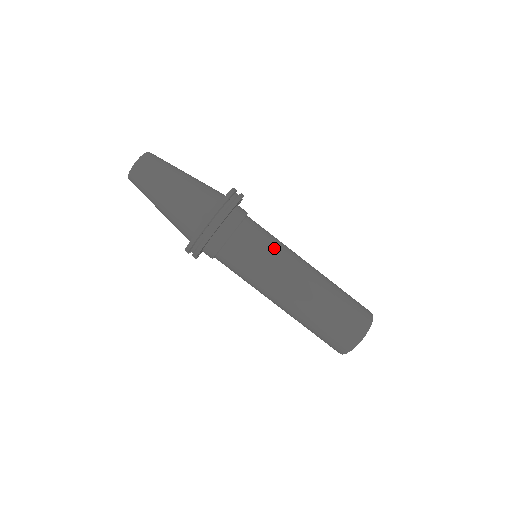
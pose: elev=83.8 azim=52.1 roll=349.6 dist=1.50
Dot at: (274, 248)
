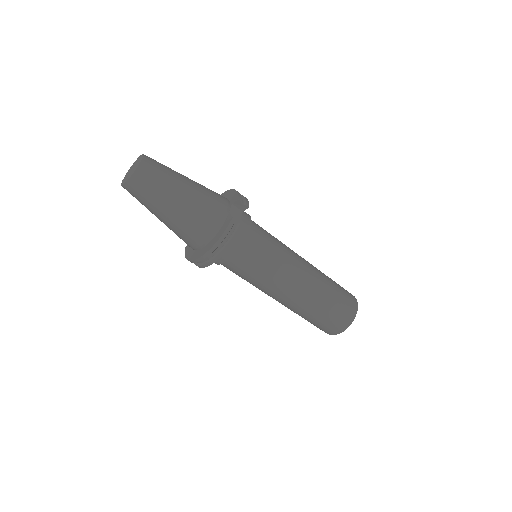
Dot at: (267, 274)
